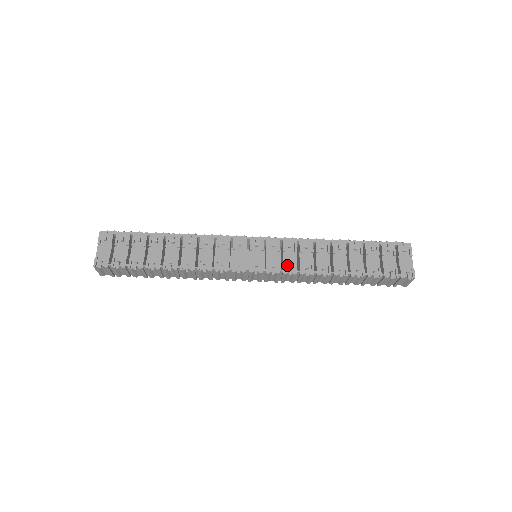
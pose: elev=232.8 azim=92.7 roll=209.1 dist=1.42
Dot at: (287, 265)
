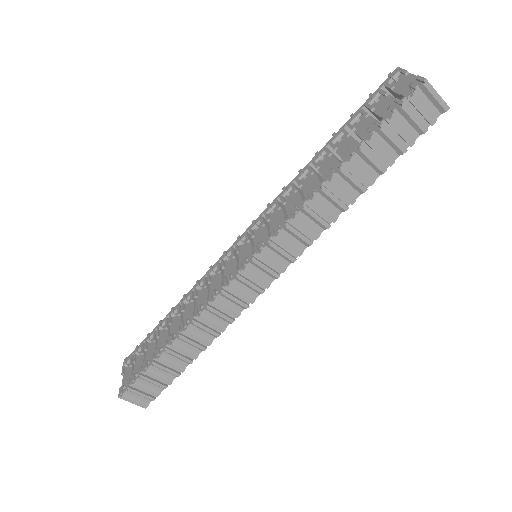
Dot at: occluded
